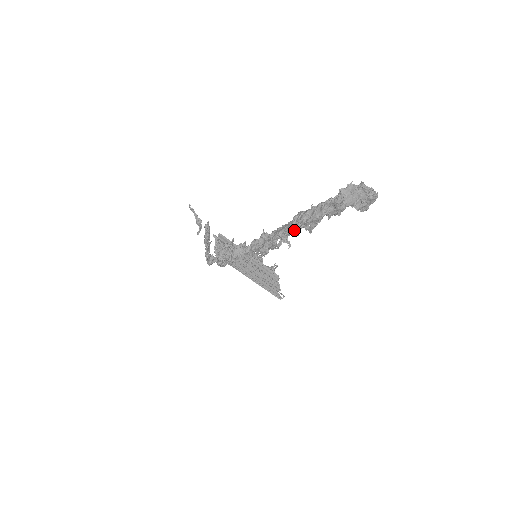
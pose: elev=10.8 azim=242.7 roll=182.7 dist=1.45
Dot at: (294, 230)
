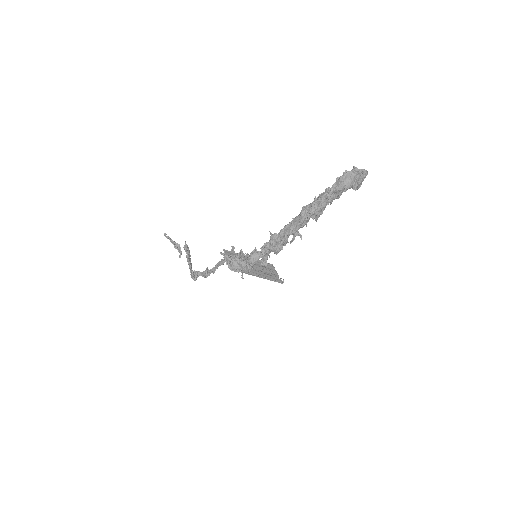
Dot at: (304, 223)
